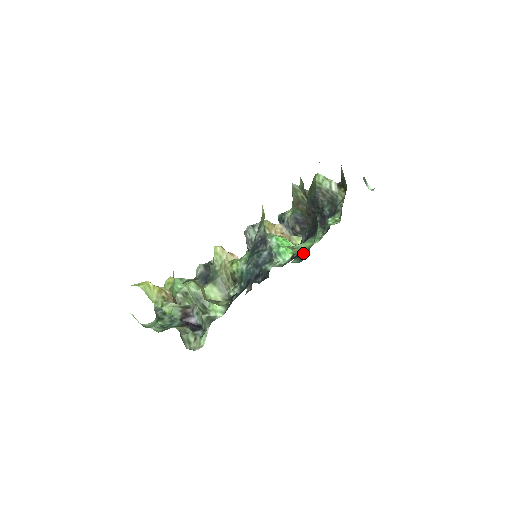
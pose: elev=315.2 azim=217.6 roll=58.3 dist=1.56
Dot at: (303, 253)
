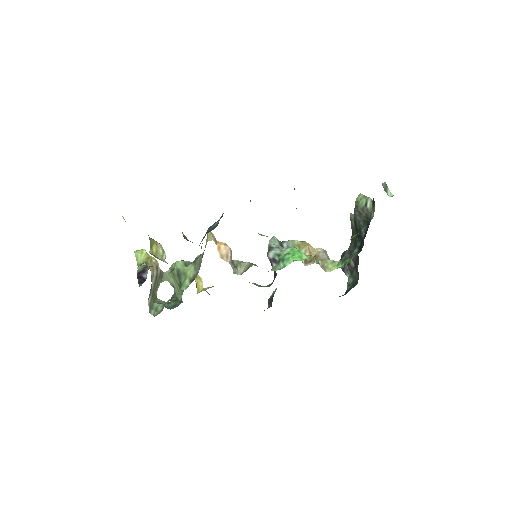
Dot at: occluded
